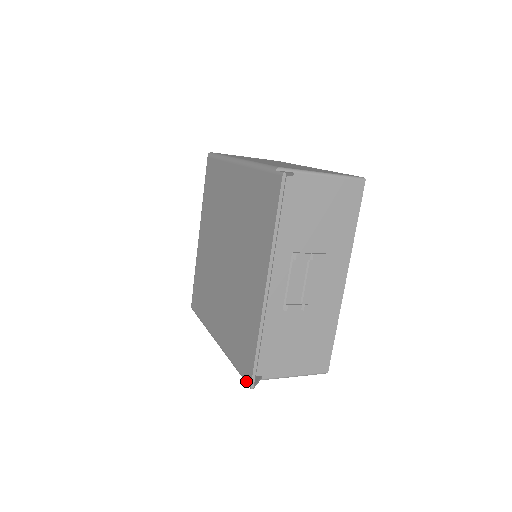
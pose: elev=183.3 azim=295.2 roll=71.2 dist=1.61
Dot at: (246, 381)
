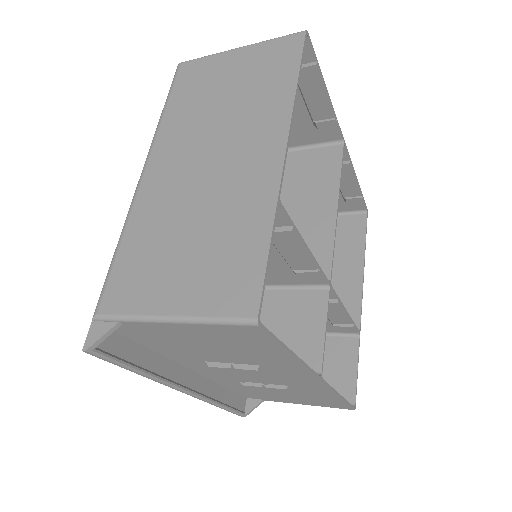
Dot at: occluded
